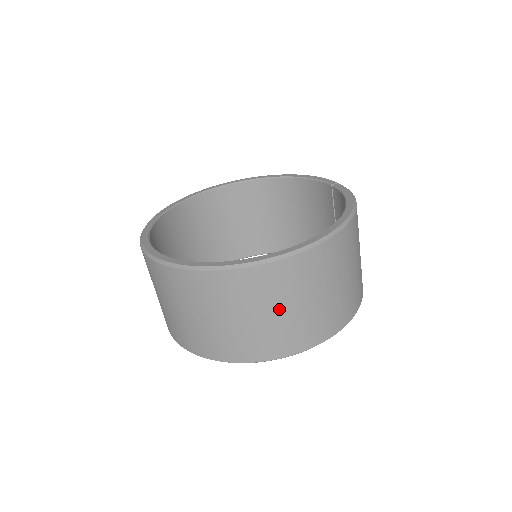
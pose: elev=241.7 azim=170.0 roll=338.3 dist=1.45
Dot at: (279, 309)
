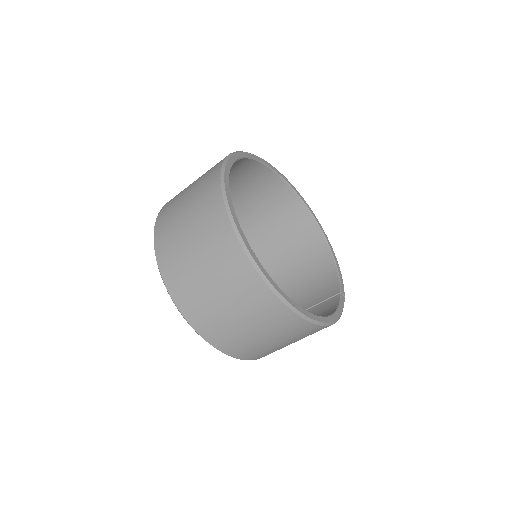
Dot at: (228, 303)
